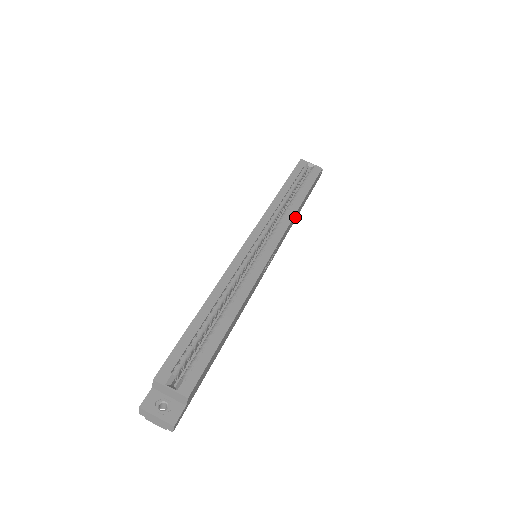
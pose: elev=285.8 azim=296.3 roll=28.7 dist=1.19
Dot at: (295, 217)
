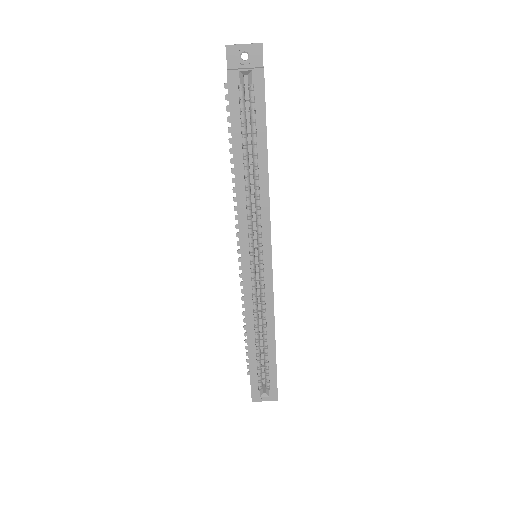
Dot at: occluded
